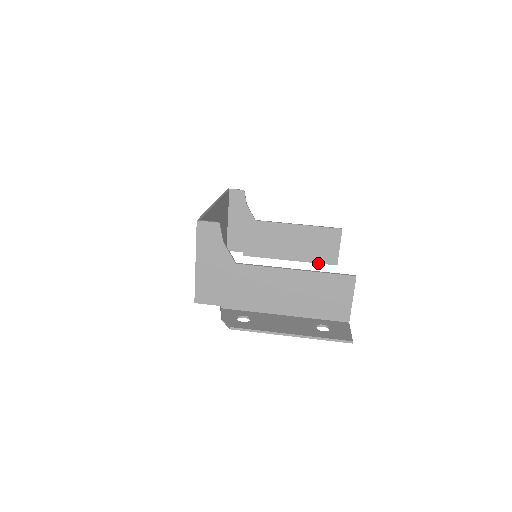
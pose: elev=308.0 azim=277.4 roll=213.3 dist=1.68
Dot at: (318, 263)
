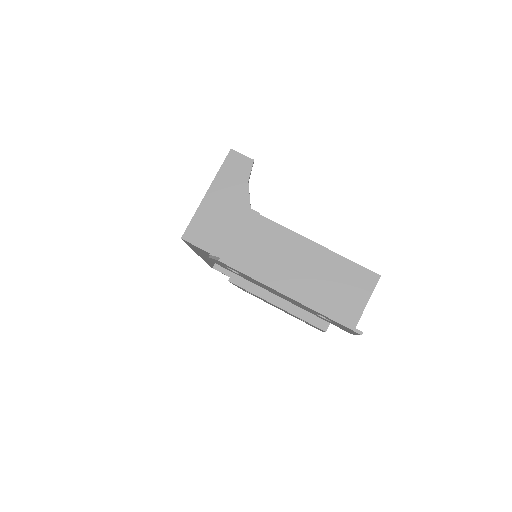
Dot at: (306, 321)
